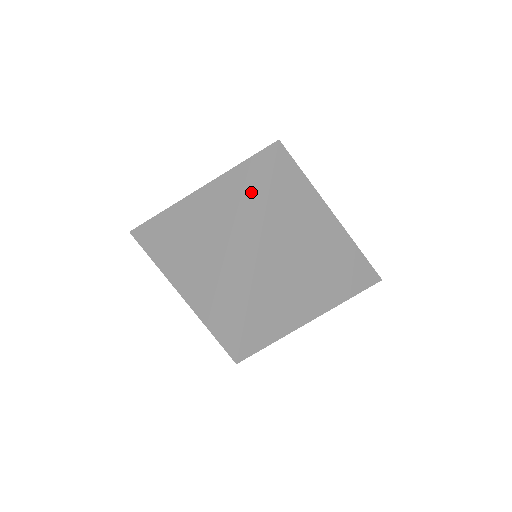
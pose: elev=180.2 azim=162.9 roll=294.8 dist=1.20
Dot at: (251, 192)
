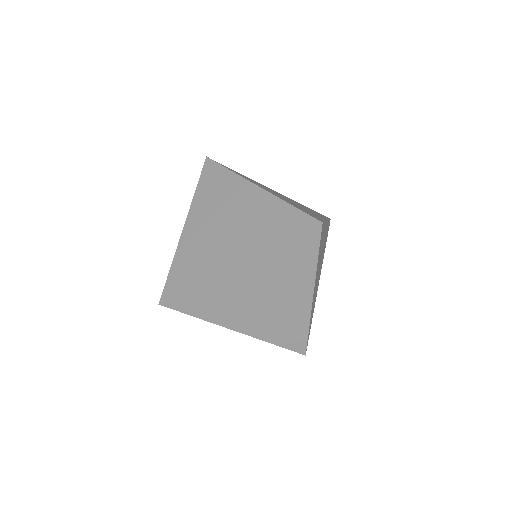
Dot at: (274, 230)
